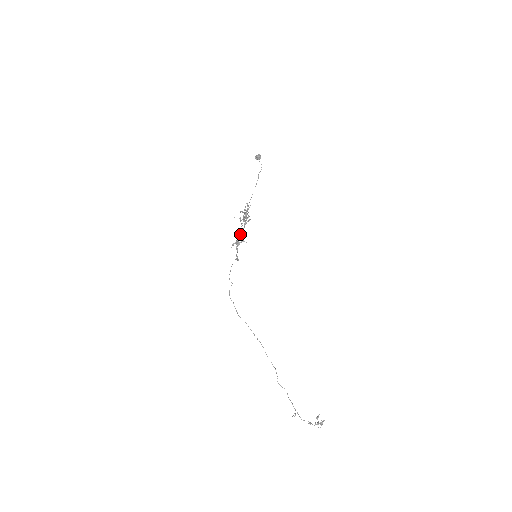
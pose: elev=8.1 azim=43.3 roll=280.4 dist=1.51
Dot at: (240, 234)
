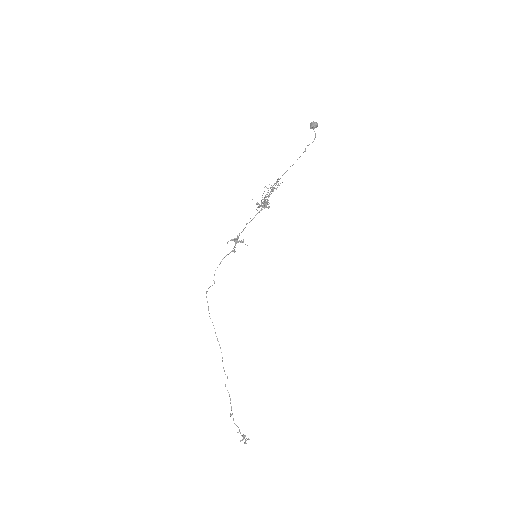
Dot at: (250, 221)
